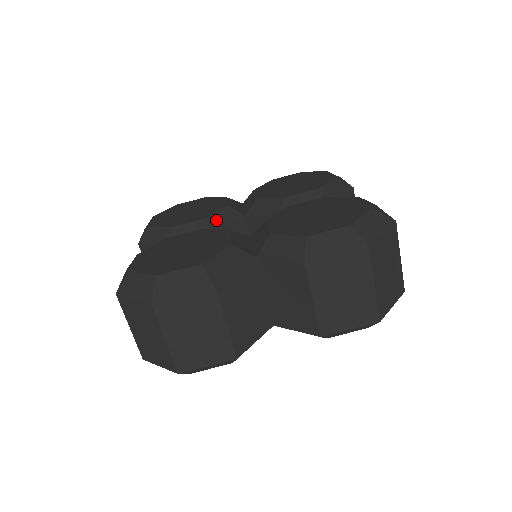
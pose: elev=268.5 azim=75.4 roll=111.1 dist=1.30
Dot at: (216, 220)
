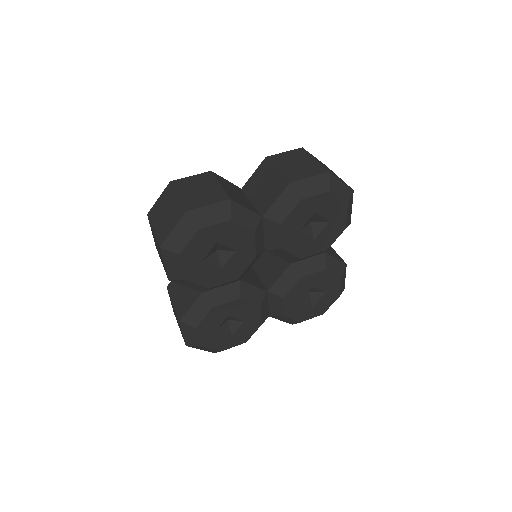
Dot at: occluded
